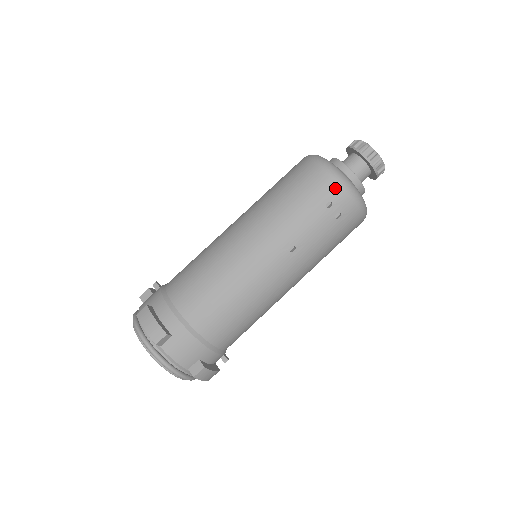
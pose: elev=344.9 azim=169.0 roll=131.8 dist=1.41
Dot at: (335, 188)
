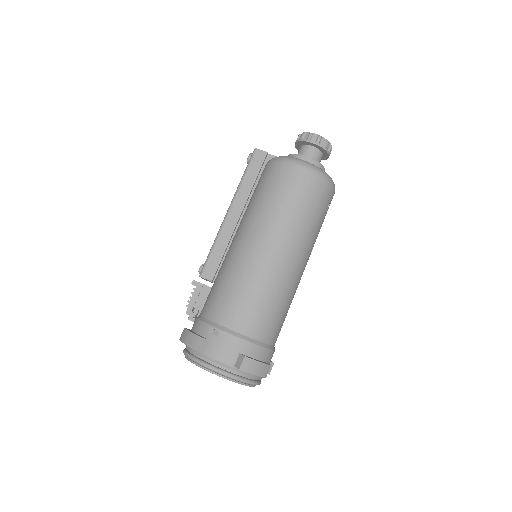
Dot at: (332, 192)
